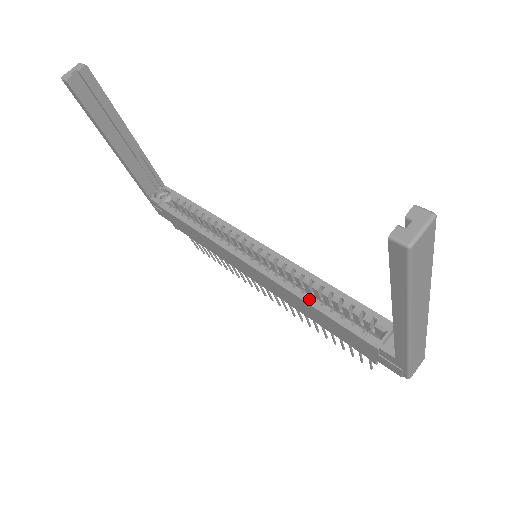
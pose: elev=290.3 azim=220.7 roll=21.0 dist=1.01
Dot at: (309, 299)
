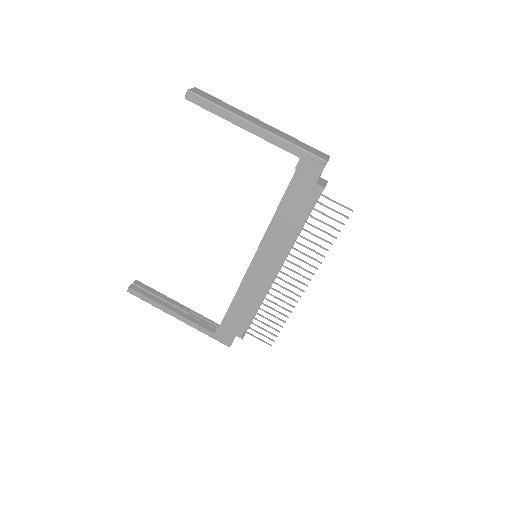
Dot at: (273, 216)
